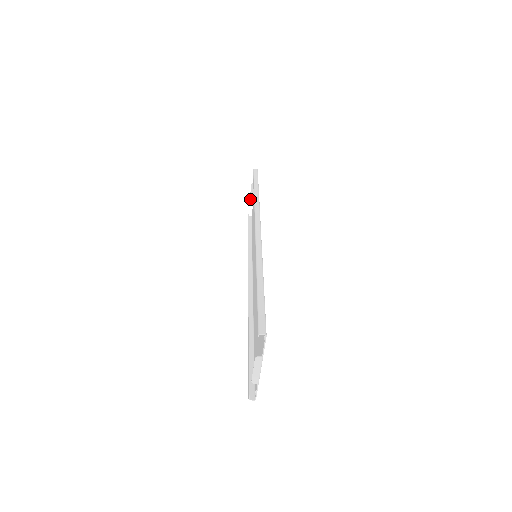
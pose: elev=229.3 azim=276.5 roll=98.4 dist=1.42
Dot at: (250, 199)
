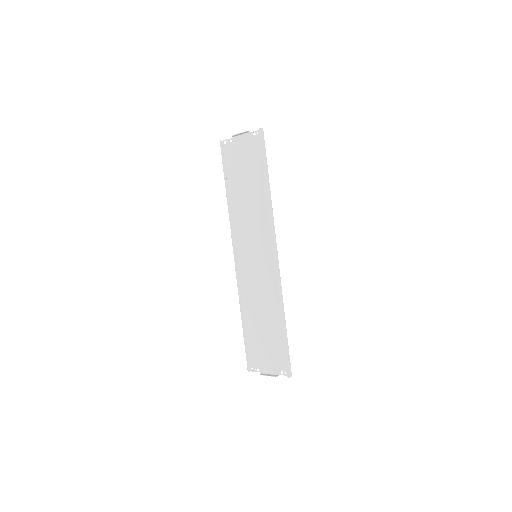
Dot at: (234, 135)
